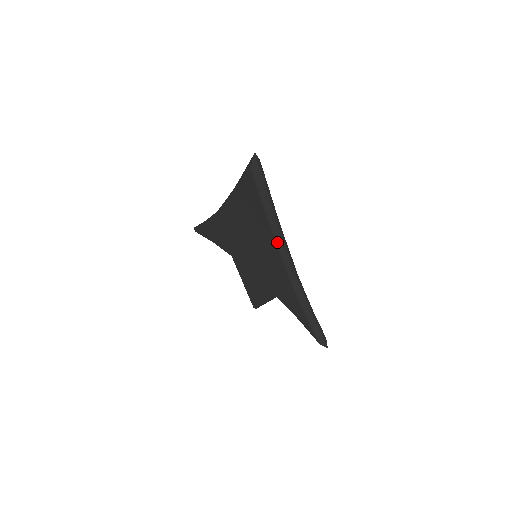
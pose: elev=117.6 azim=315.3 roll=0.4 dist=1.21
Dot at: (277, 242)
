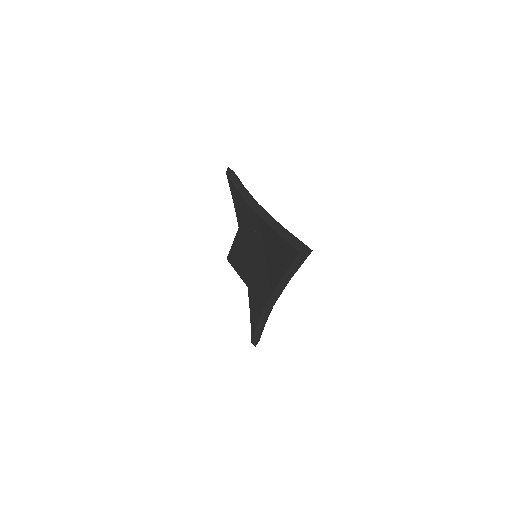
Dot at: (277, 288)
